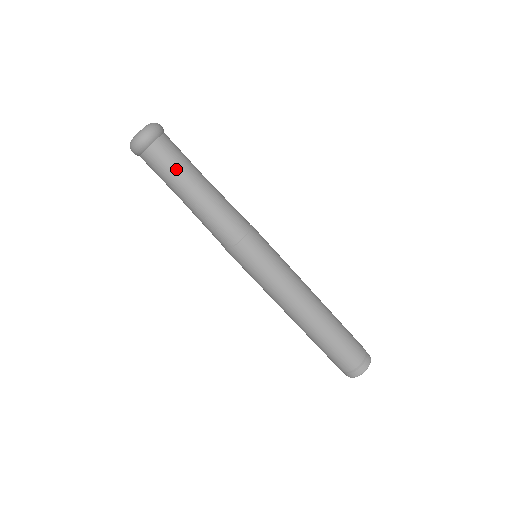
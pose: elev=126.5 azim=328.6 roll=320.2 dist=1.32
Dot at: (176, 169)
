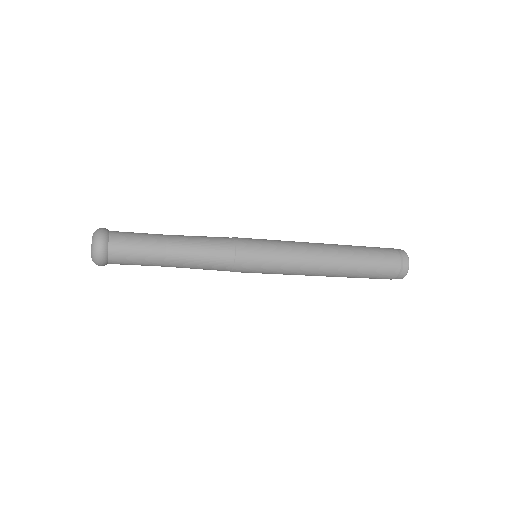
Dot at: (141, 262)
